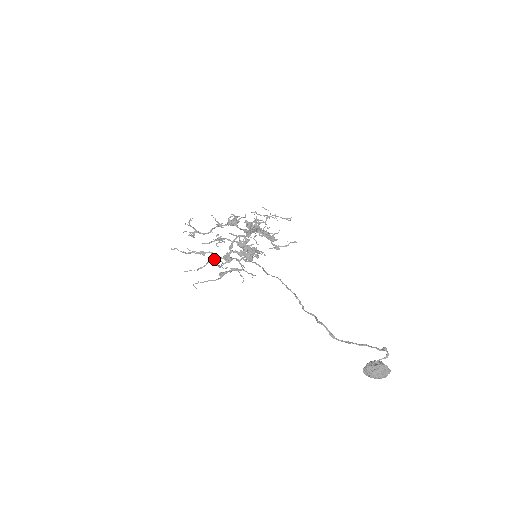
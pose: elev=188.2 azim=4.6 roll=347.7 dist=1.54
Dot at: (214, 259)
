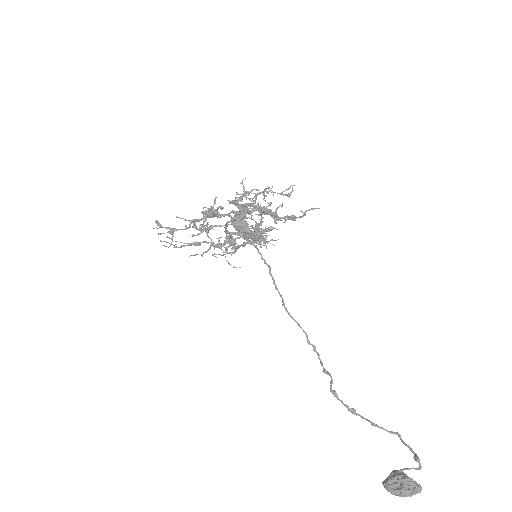
Dot at: (214, 246)
